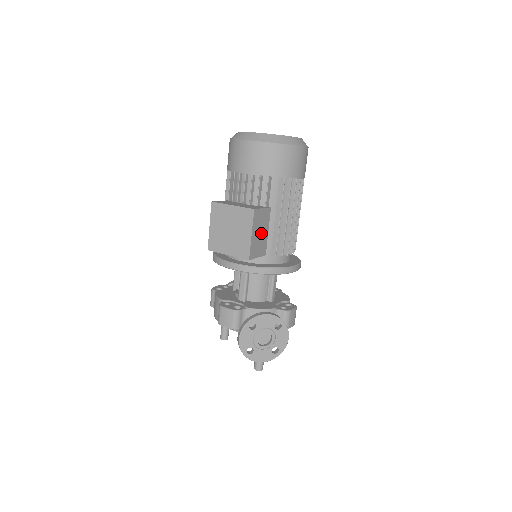
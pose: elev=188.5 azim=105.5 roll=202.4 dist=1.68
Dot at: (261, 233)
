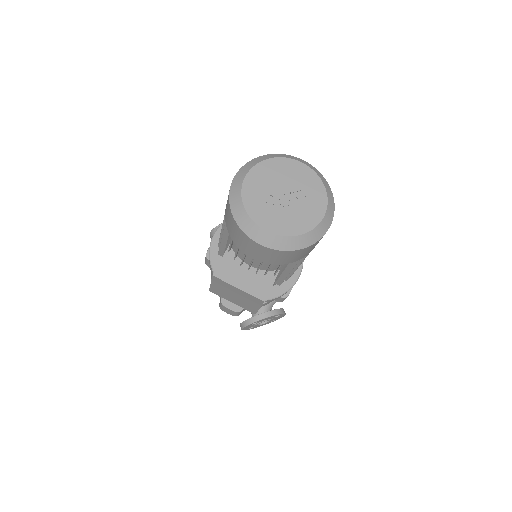
Dot at: occluded
